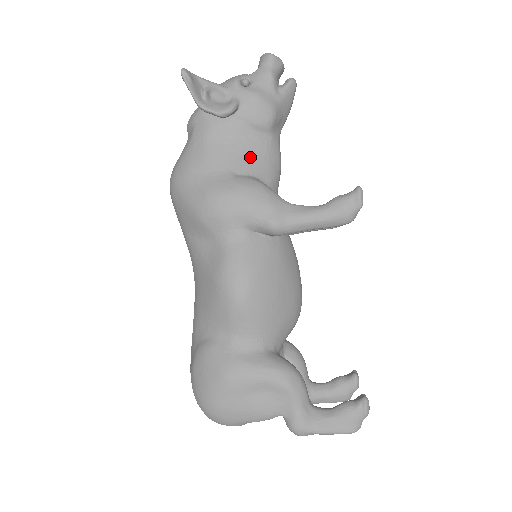
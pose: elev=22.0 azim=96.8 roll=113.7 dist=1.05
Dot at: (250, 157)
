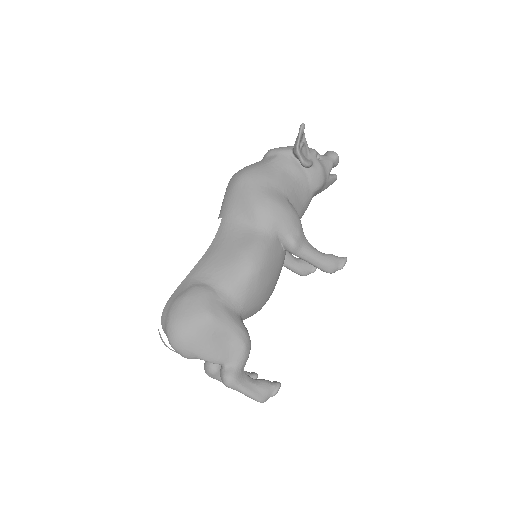
Dot at: (298, 197)
